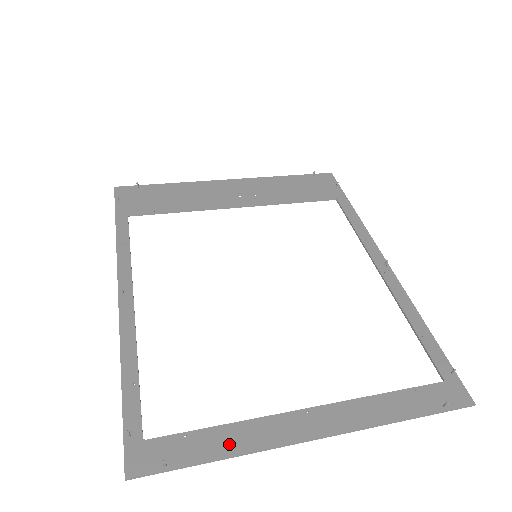
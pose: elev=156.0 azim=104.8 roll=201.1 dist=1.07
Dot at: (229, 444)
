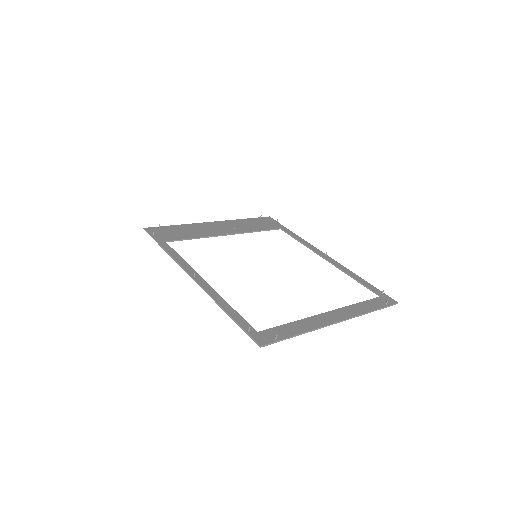
Dot at: (300, 328)
